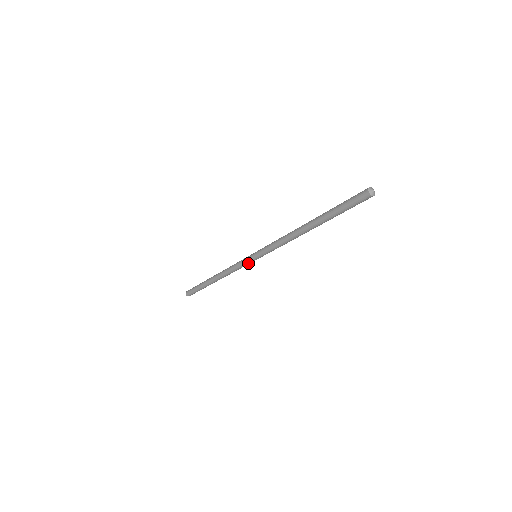
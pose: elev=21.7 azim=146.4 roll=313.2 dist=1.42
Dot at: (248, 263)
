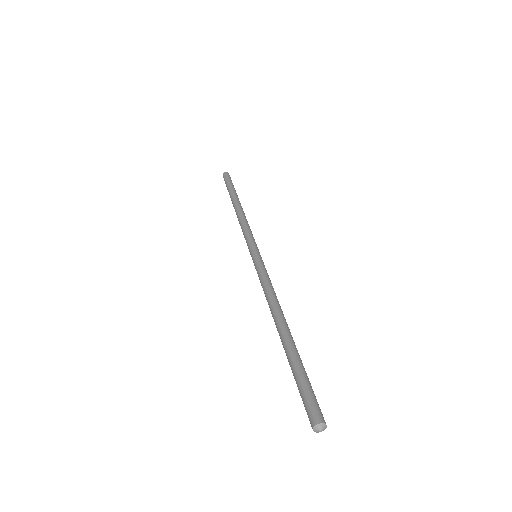
Dot at: (249, 248)
